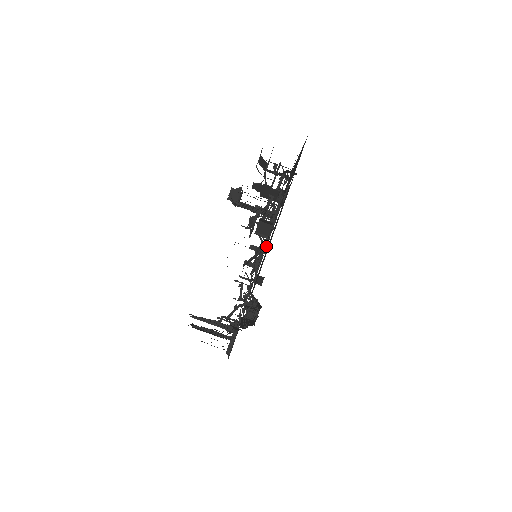
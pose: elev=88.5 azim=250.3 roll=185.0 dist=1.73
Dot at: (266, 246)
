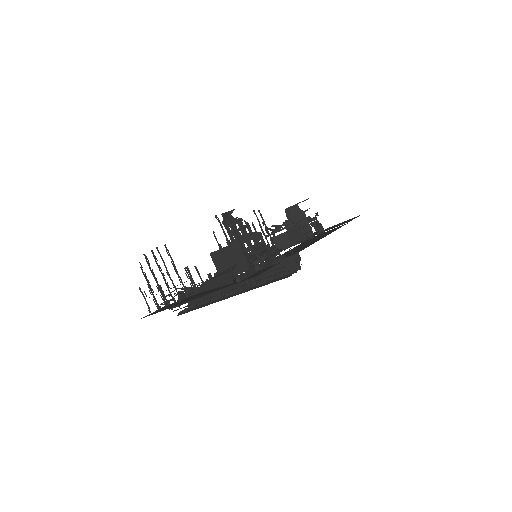
Dot at: occluded
